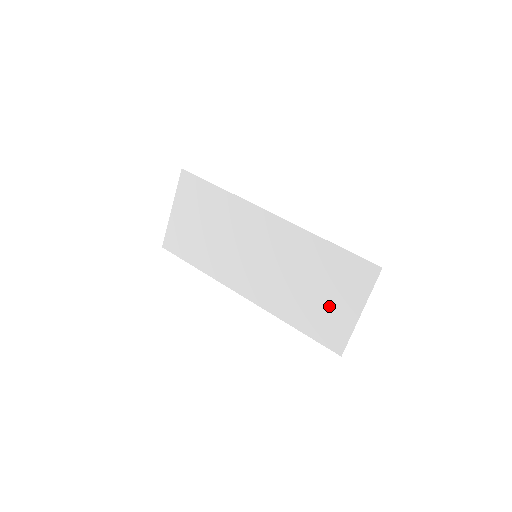
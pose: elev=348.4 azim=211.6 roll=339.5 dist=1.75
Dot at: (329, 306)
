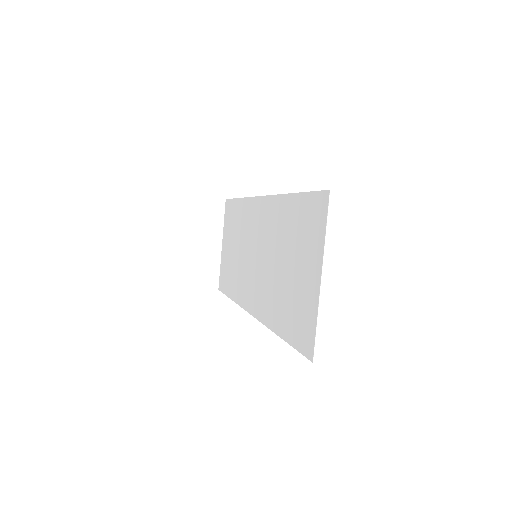
Dot at: (298, 284)
